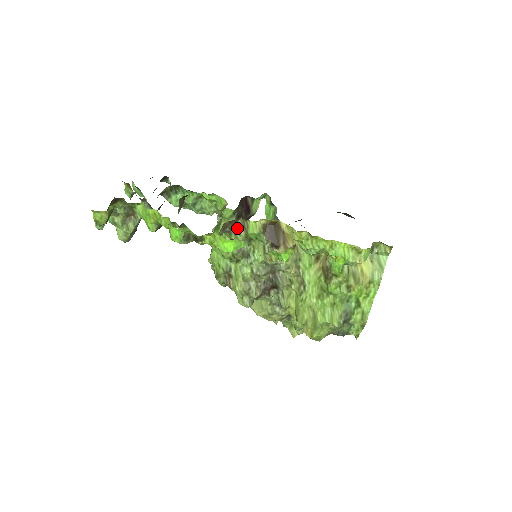
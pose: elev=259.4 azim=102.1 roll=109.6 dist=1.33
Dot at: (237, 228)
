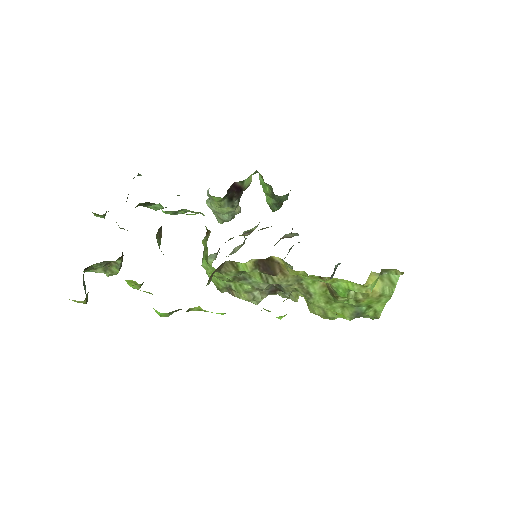
Dot at: (226, 268)
